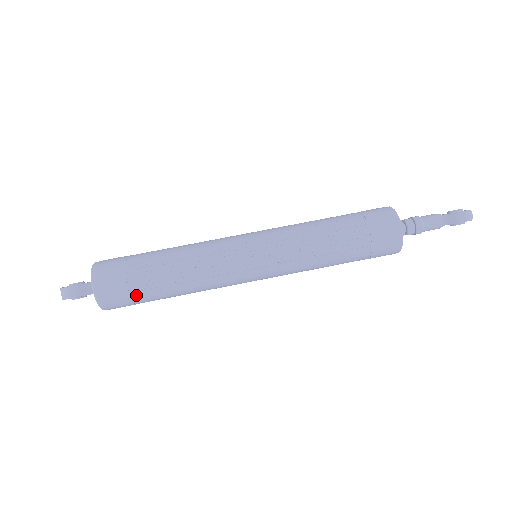
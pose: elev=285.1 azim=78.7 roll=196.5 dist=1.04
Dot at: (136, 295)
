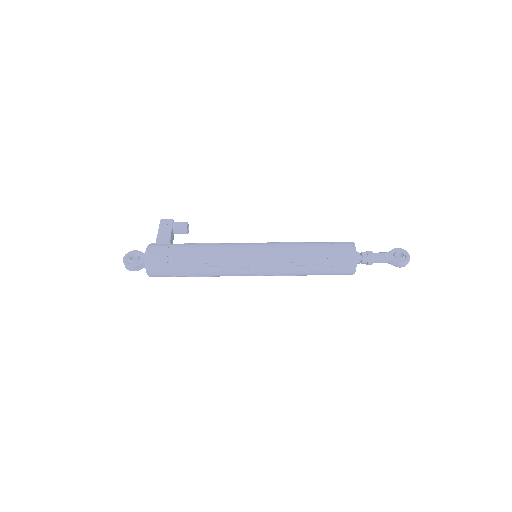
Dot at: occluded
